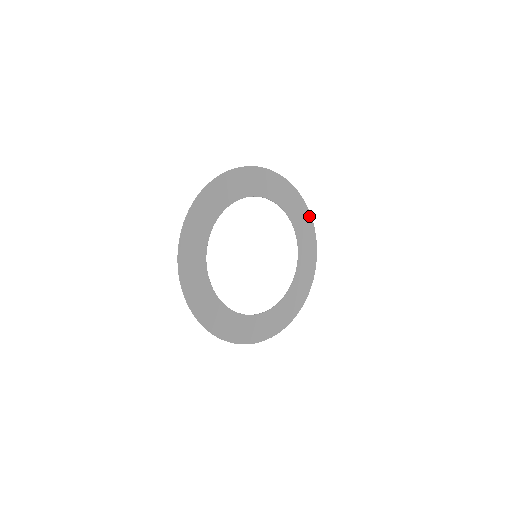
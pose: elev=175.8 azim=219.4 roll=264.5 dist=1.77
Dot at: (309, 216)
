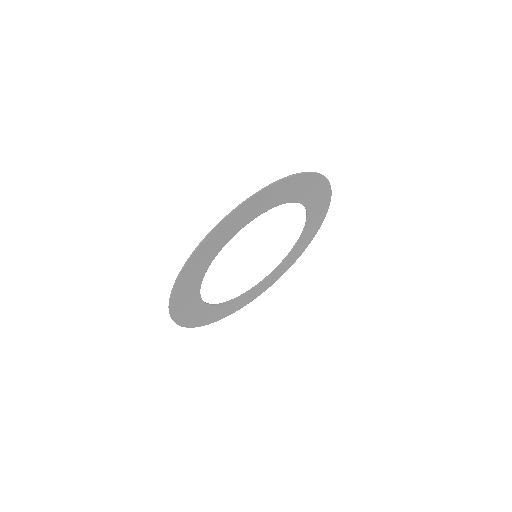
Dot at: (310, 175)
